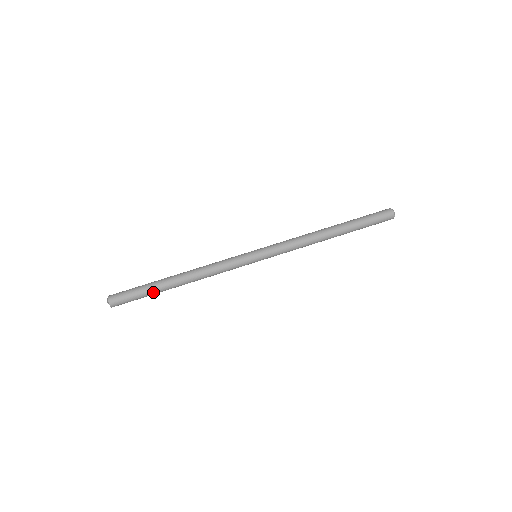
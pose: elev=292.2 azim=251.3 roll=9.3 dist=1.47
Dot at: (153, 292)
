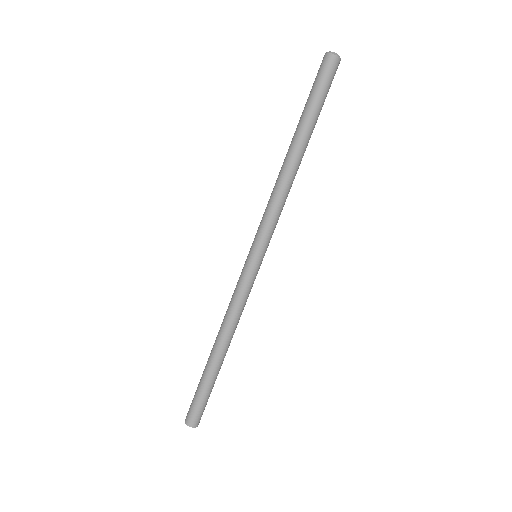
Dot at: (208, 382)
